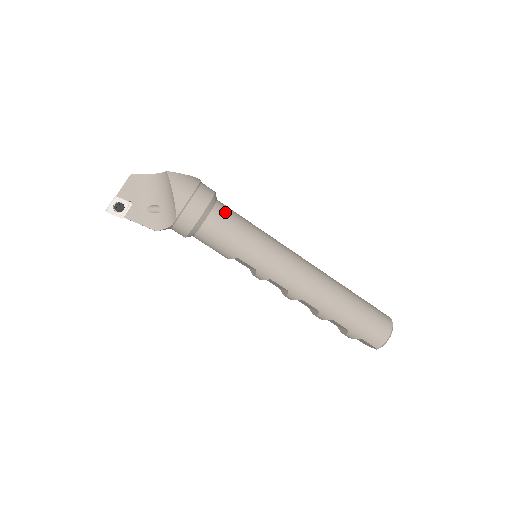
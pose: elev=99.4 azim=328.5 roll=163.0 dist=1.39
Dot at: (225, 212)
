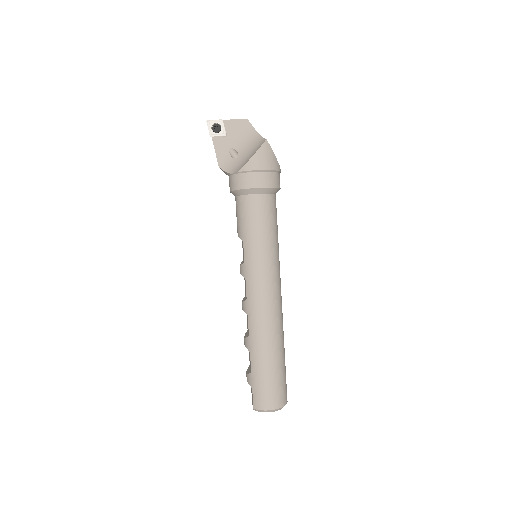
Dot at: (270, 205)
